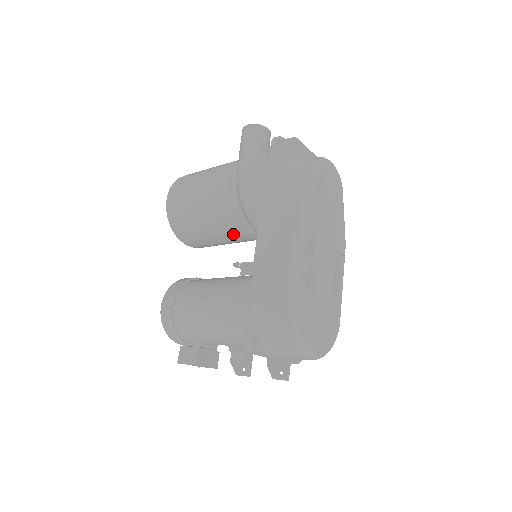
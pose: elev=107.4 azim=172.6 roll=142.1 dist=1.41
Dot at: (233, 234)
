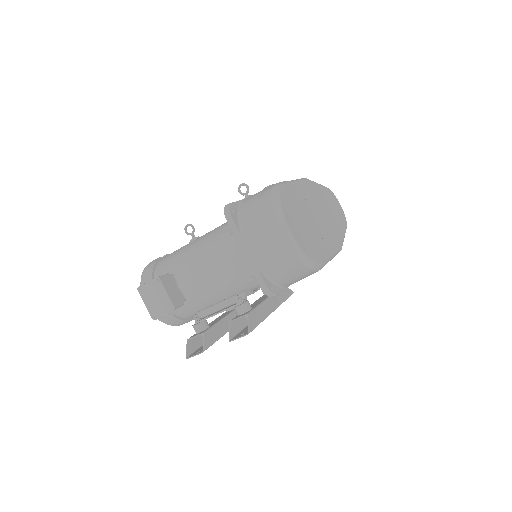
Dot at: occluded
